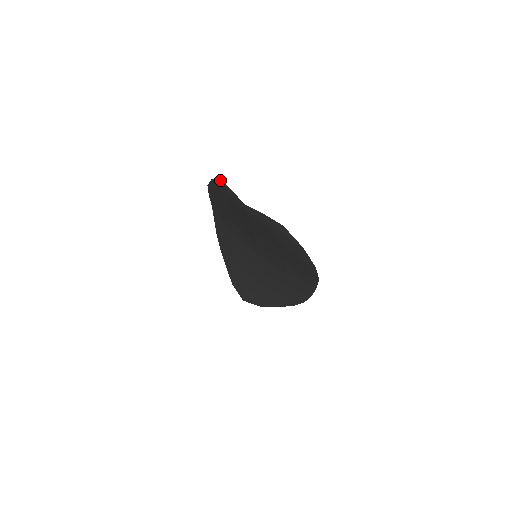
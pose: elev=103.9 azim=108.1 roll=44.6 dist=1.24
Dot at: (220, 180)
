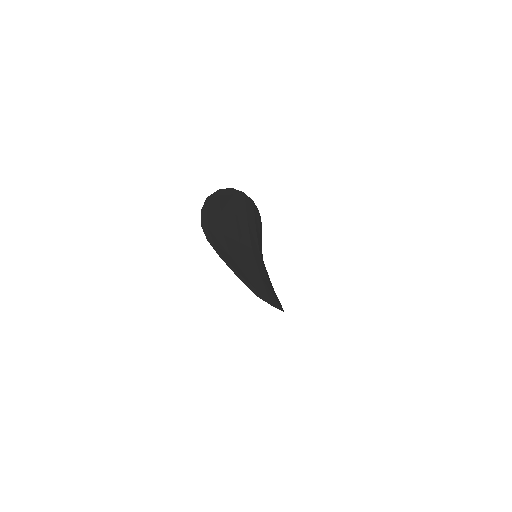
Dot at: (208, 197)
